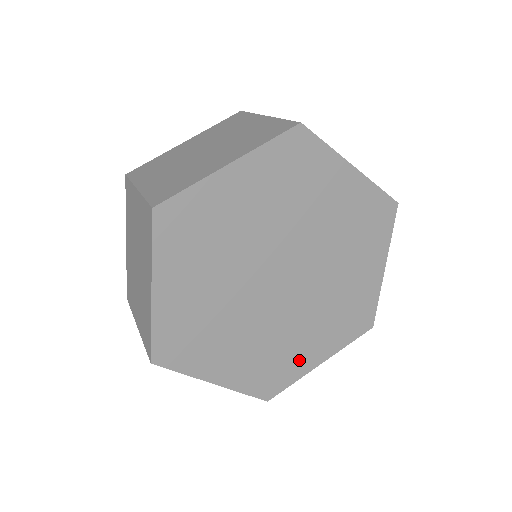
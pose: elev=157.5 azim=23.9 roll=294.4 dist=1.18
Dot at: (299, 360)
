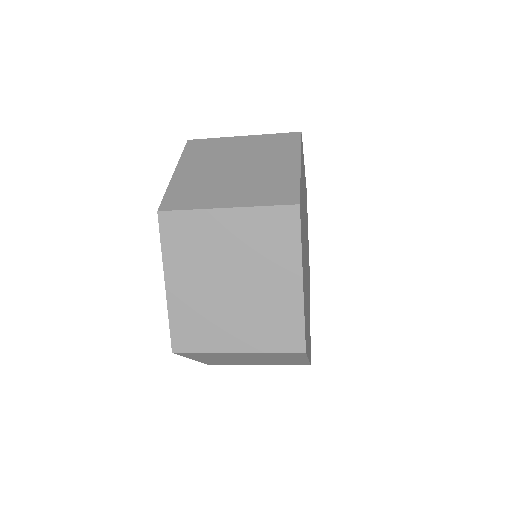
Dot at: (307, 336)
